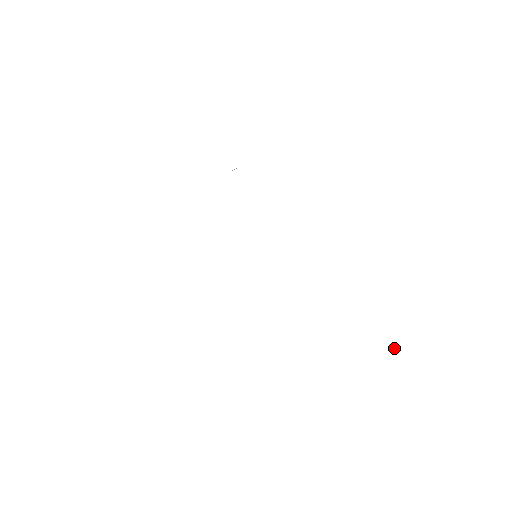
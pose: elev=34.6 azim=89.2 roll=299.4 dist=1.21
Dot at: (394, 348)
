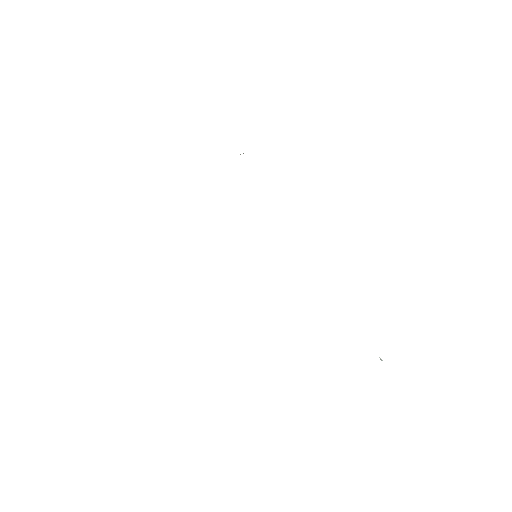
Dot at: occluded
